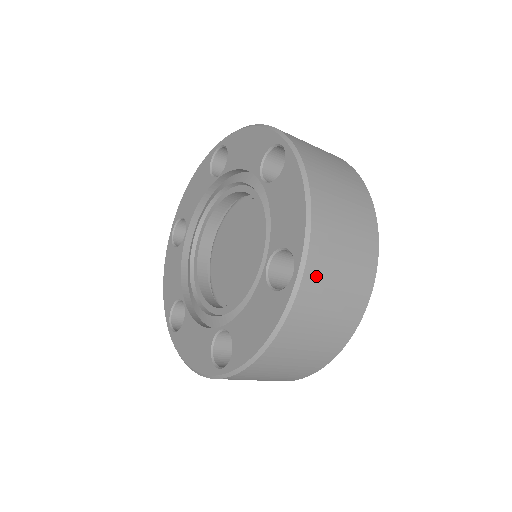
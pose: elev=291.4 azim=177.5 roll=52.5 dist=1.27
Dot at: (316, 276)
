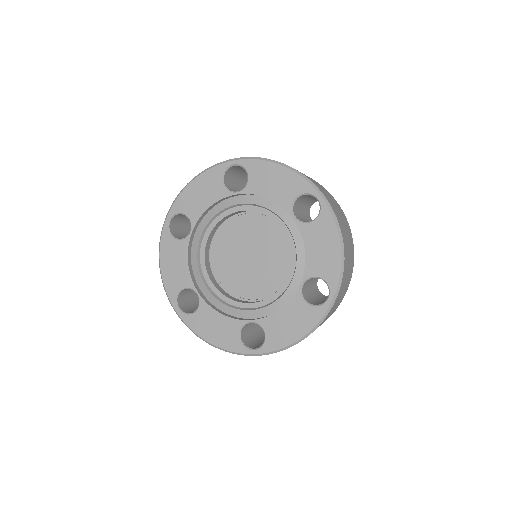
Dot at: (338, 297)
